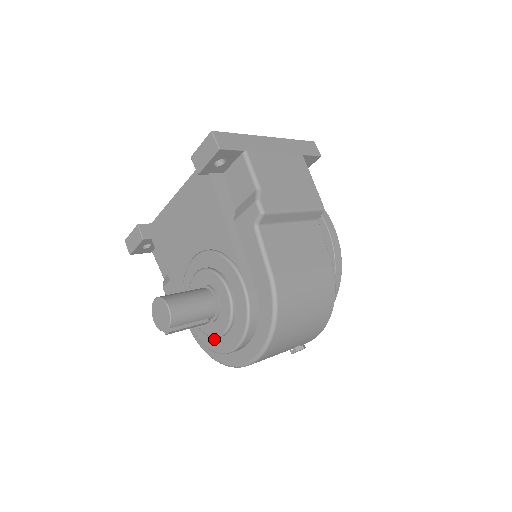
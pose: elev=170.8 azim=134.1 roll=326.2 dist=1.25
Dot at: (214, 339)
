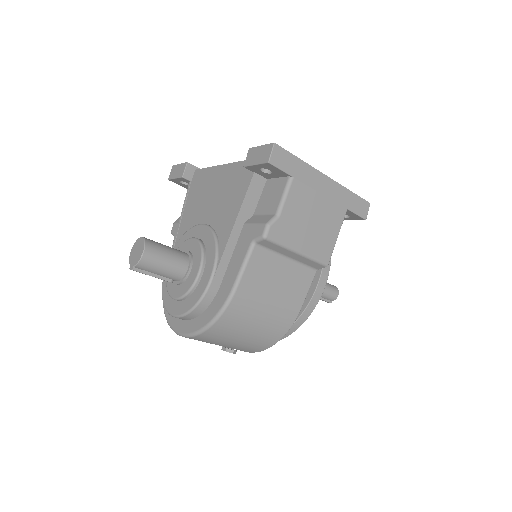
Dot at: (169, 296)
